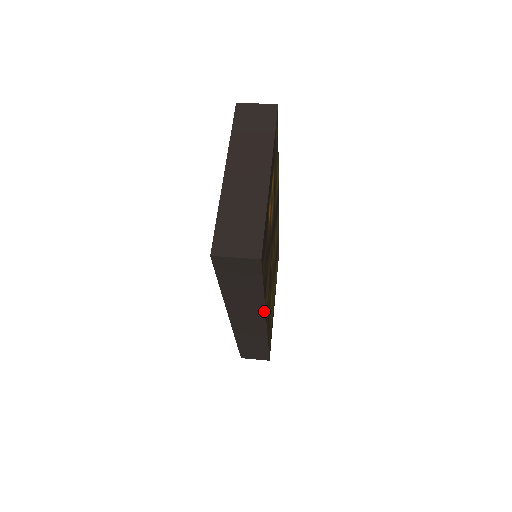
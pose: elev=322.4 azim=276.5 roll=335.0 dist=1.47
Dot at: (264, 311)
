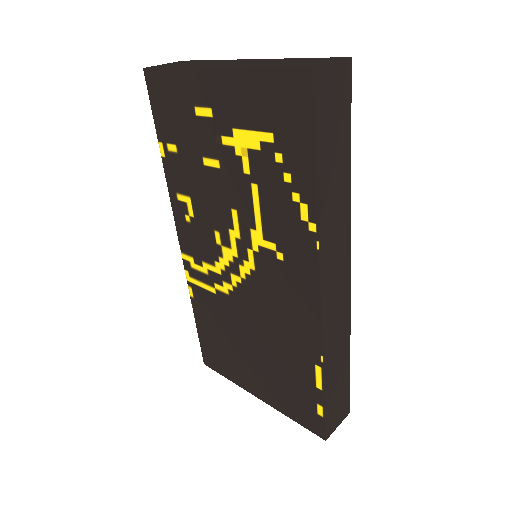
Dot at: (349, 227)
